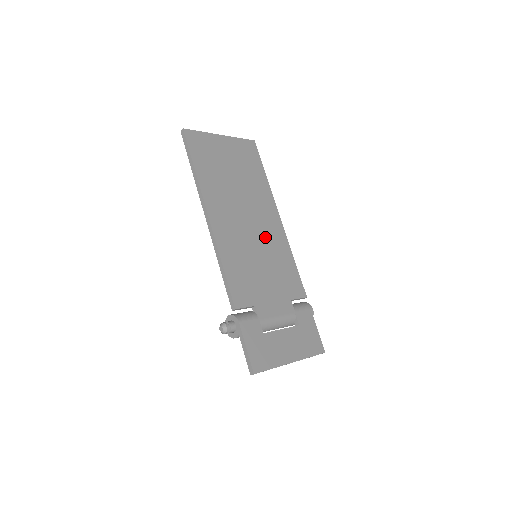
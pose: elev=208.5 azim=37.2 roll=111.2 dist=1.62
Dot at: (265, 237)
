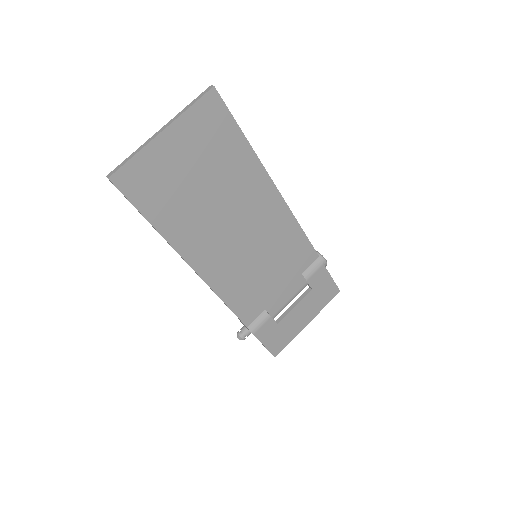
Dot at: (262, 232)
